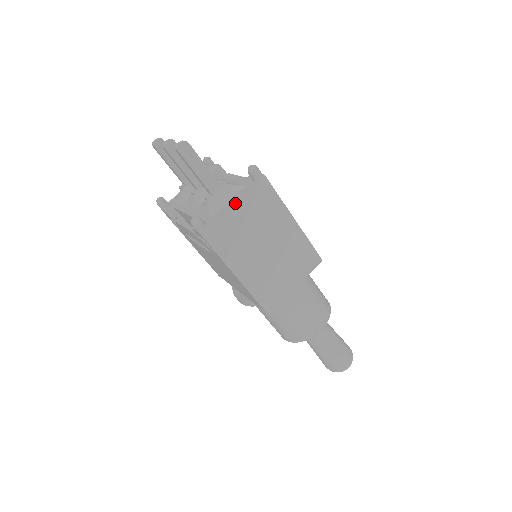
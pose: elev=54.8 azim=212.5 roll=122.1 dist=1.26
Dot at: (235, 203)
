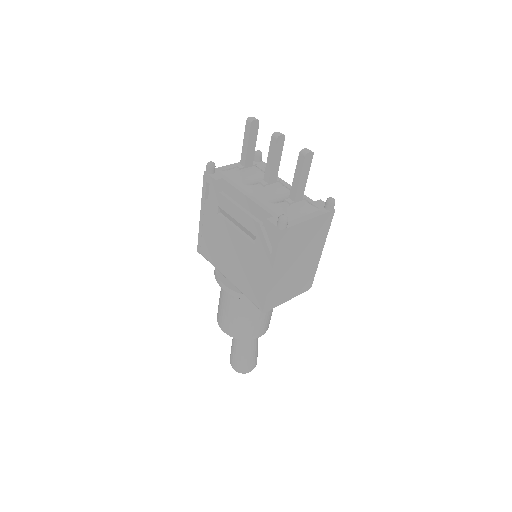
Dot at: (311, 220)
